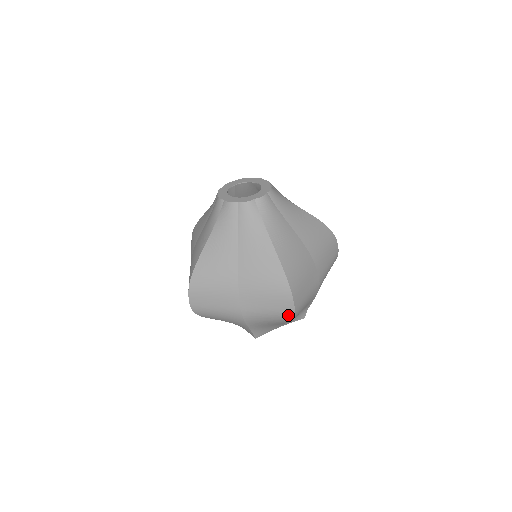
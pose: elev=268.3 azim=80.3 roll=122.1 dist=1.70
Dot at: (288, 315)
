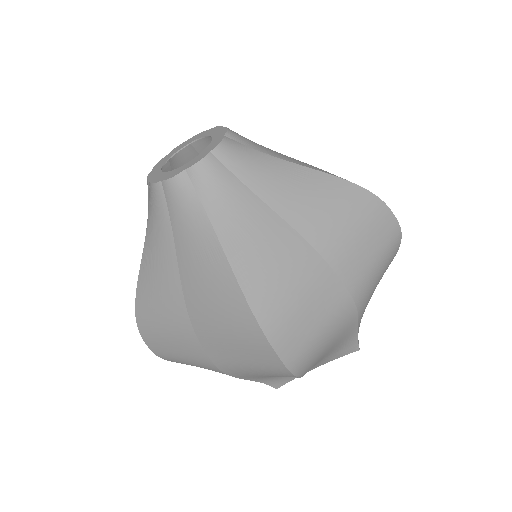
Dot at: (395, 242)
